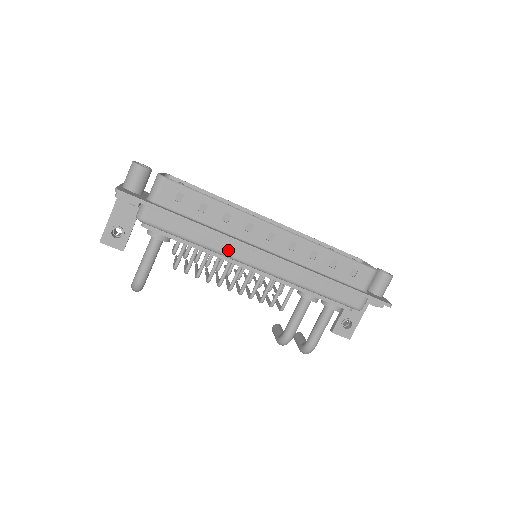
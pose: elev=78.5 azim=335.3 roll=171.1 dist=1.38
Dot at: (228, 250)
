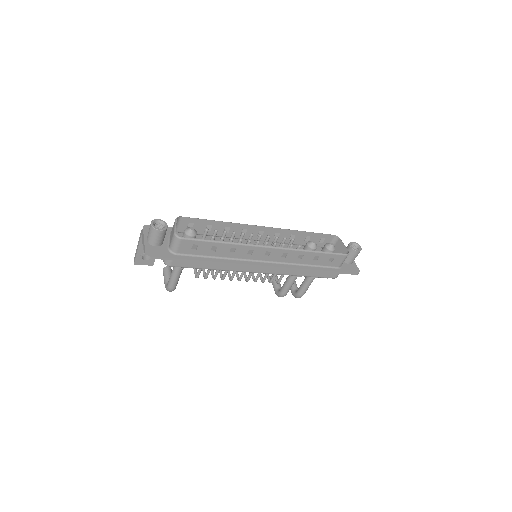
Dot at: (236, 269)
